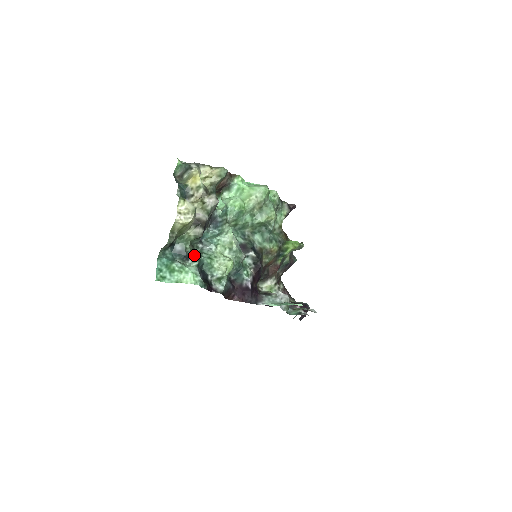
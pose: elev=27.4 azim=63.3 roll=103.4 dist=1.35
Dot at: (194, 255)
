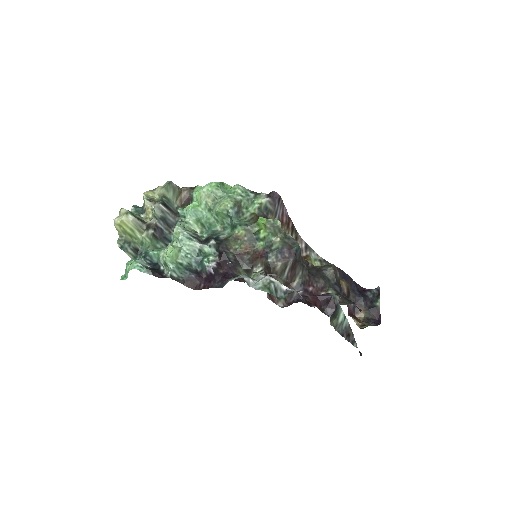
Dot at: (145, 251)
